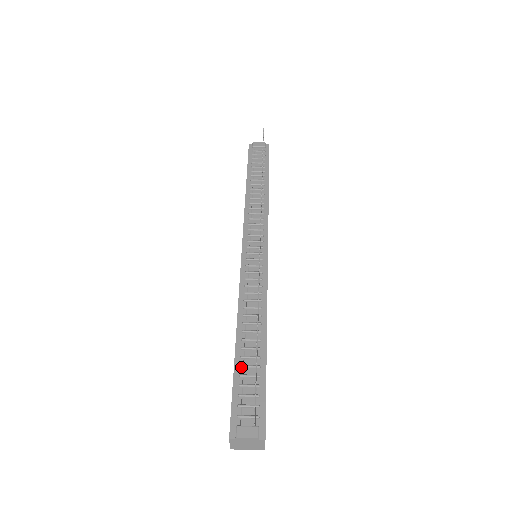
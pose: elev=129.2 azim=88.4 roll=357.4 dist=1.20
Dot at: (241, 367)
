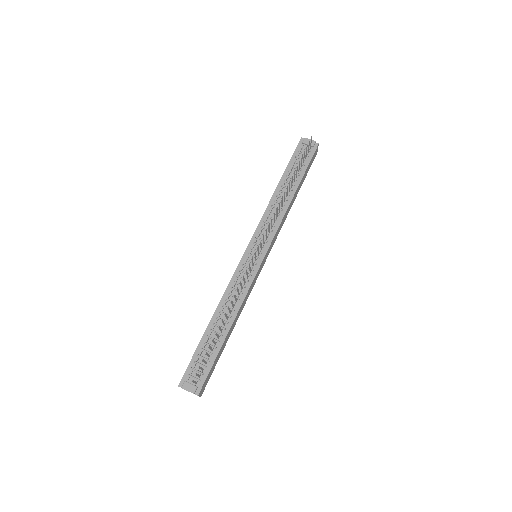
Dot at: (204, 343)
